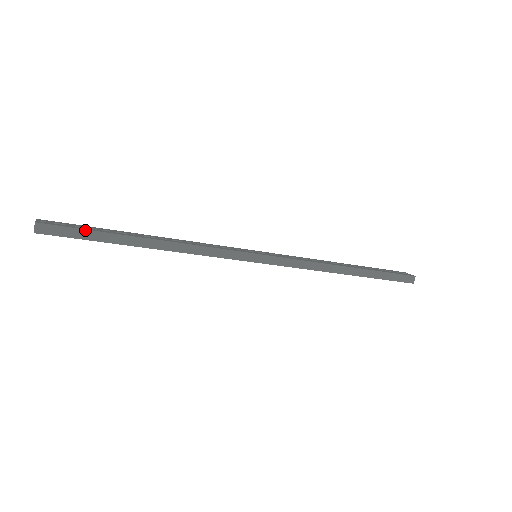
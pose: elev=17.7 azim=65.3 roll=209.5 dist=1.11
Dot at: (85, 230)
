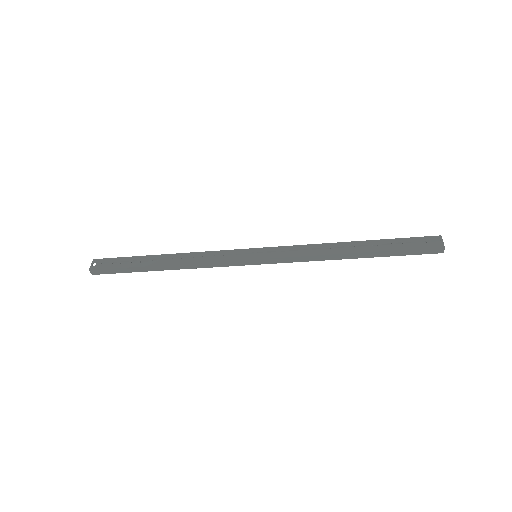
Dot at: (119, 268)
